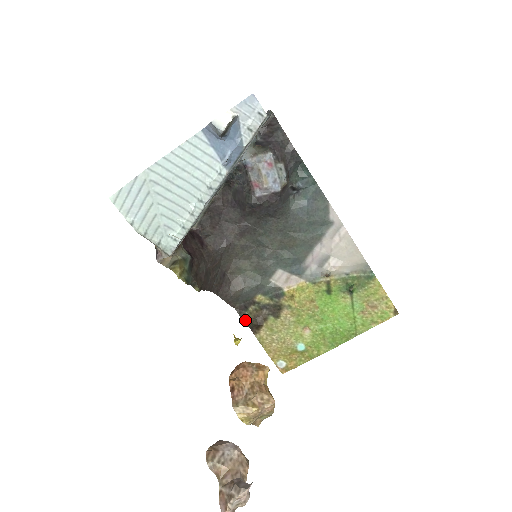
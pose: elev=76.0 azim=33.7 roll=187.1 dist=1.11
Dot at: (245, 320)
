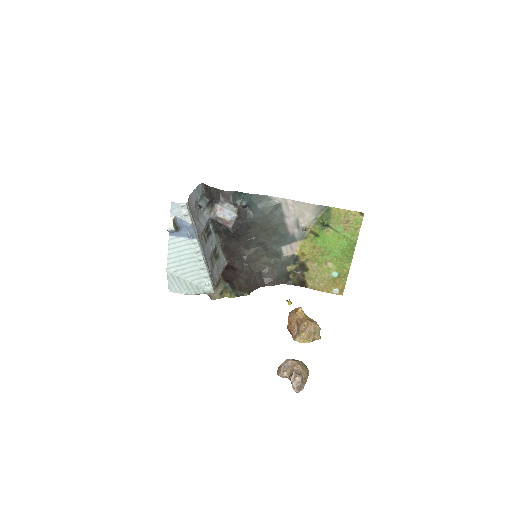
Dot at: (295, 285)
